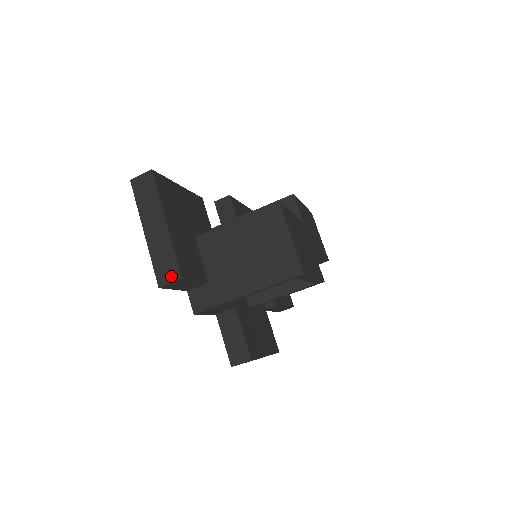
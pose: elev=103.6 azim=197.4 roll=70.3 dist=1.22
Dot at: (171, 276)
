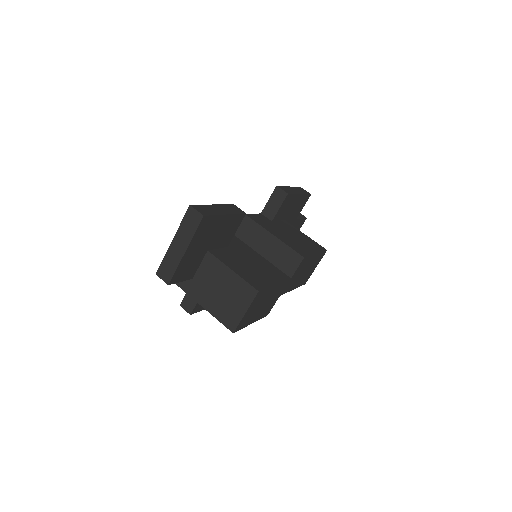
Dot at: (165, 277)
